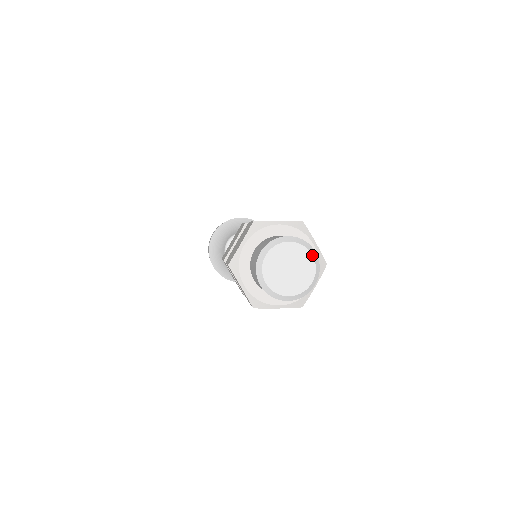
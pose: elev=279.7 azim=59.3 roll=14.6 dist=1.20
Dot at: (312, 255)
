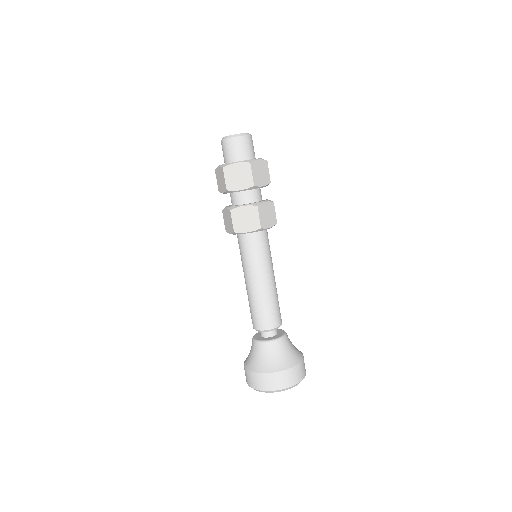
Dot at: occluded
